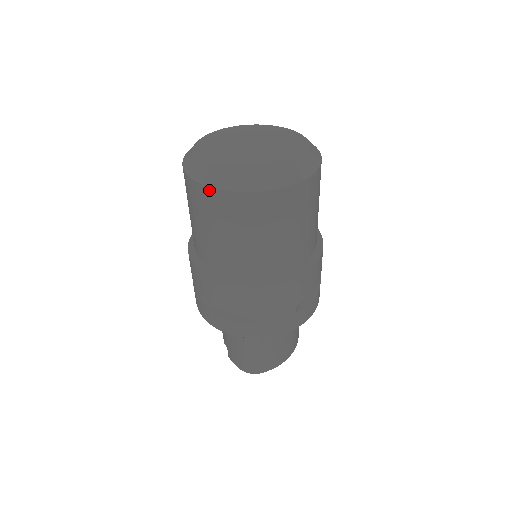
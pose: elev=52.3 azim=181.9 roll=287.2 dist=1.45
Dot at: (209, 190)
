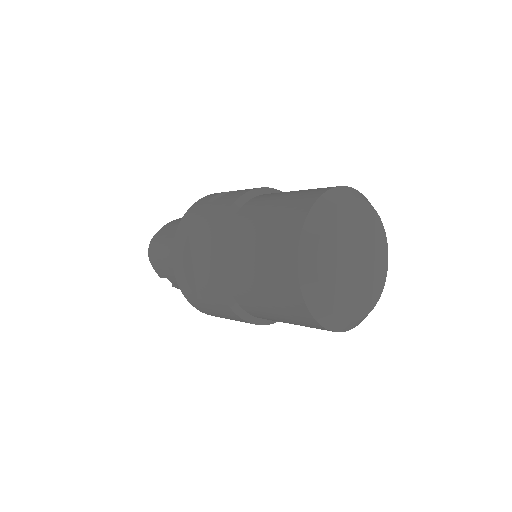
Dot at: occluded
